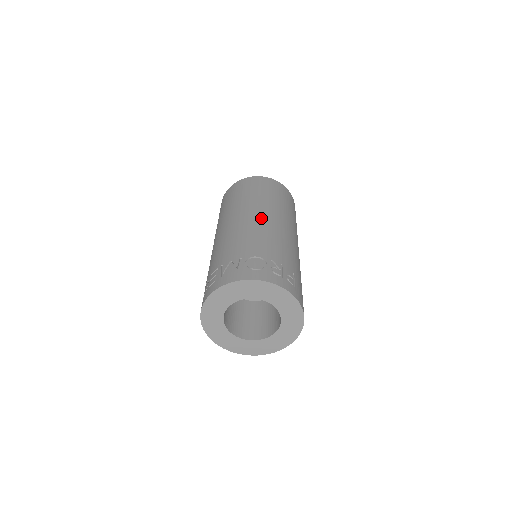
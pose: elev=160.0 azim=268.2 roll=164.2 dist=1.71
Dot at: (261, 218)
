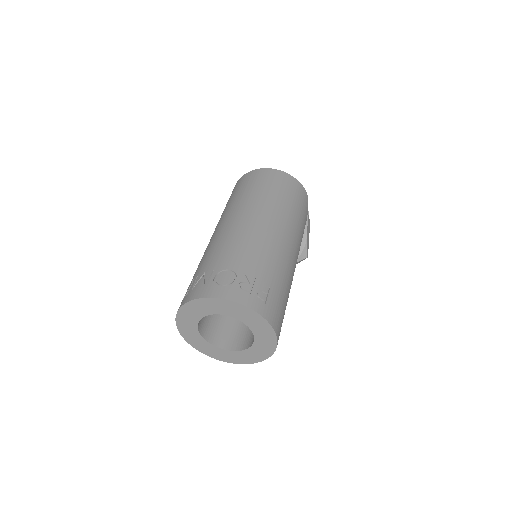
Dot at: (249, 222)
